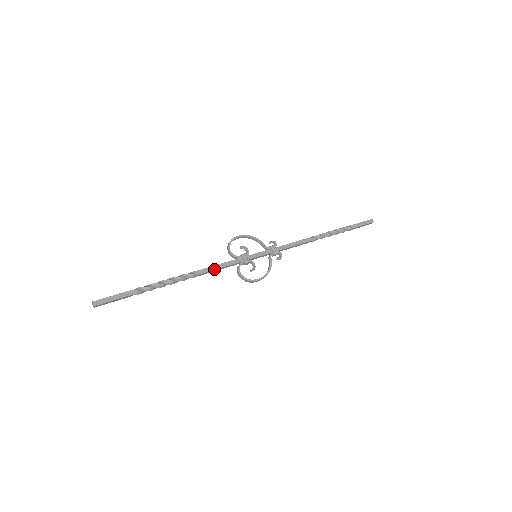
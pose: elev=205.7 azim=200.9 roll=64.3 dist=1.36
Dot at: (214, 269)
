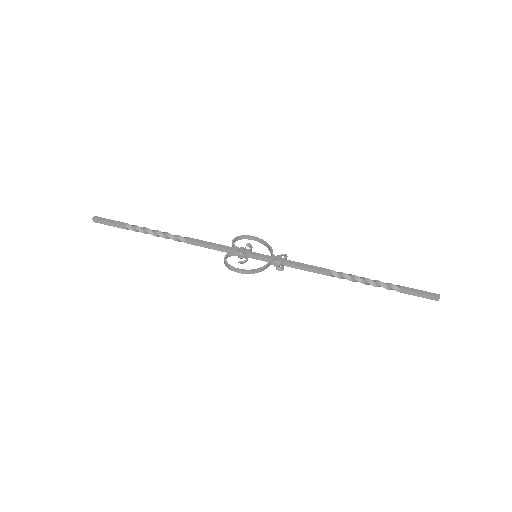
Dot at: (205, 243)
